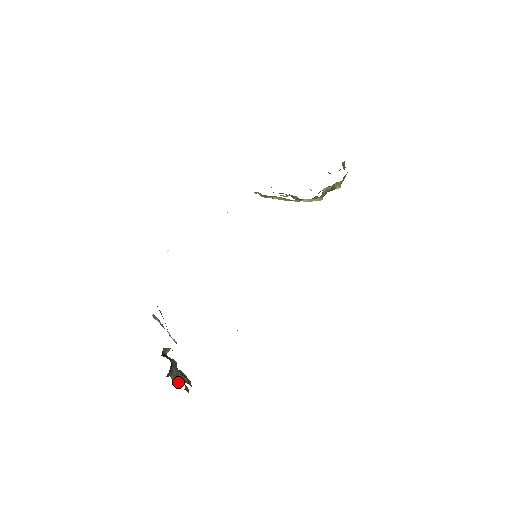
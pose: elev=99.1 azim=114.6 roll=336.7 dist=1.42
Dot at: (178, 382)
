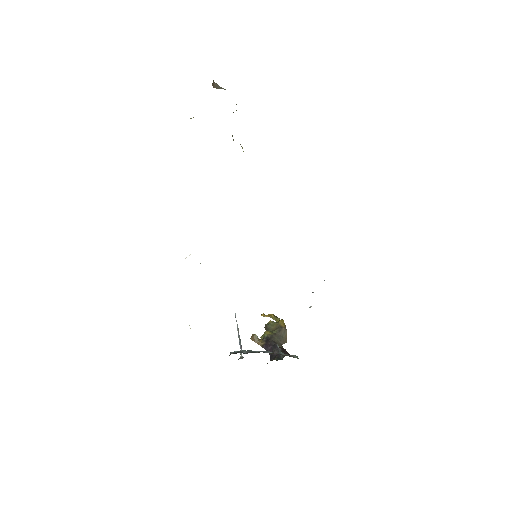
Dot at: (285, 338)
